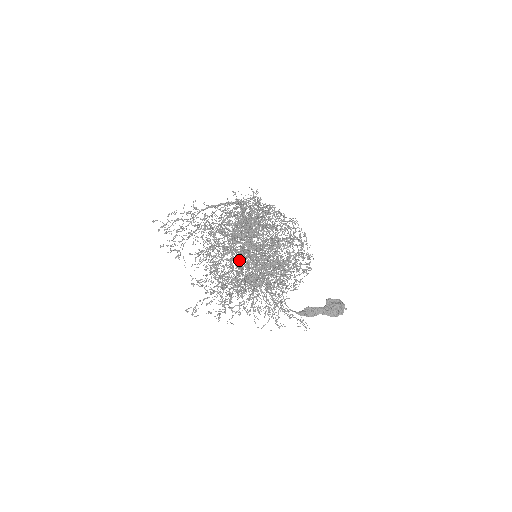
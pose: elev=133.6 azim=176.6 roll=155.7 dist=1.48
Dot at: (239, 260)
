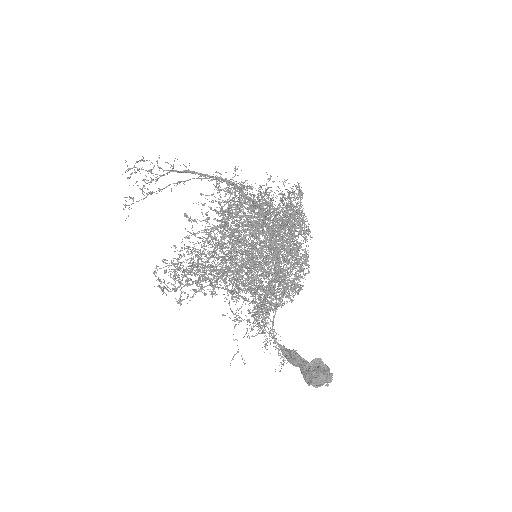
Dot at: occluded
